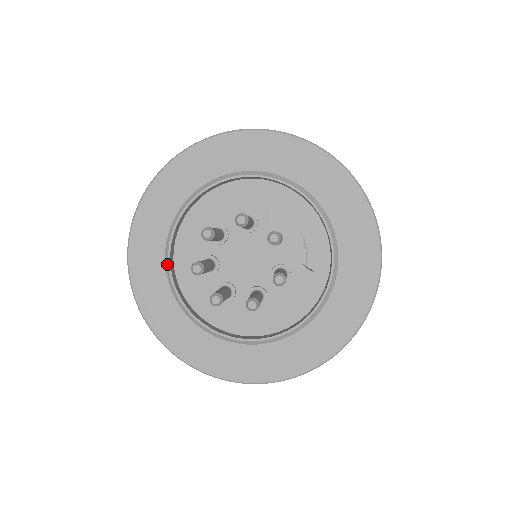
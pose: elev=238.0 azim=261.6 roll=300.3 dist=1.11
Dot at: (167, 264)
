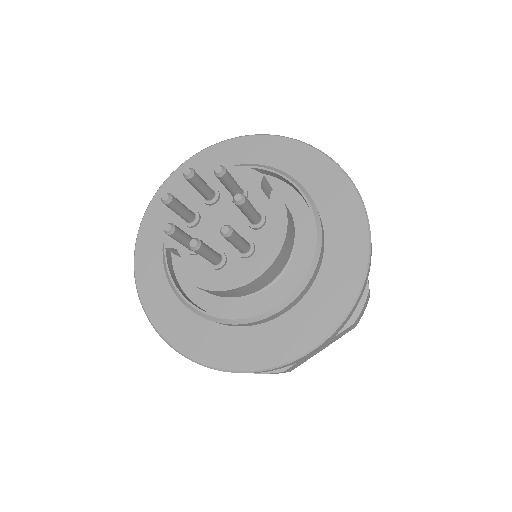
Dot at: (171, 283)
